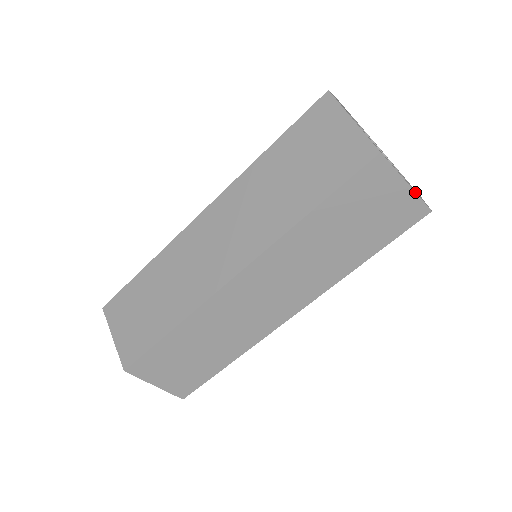
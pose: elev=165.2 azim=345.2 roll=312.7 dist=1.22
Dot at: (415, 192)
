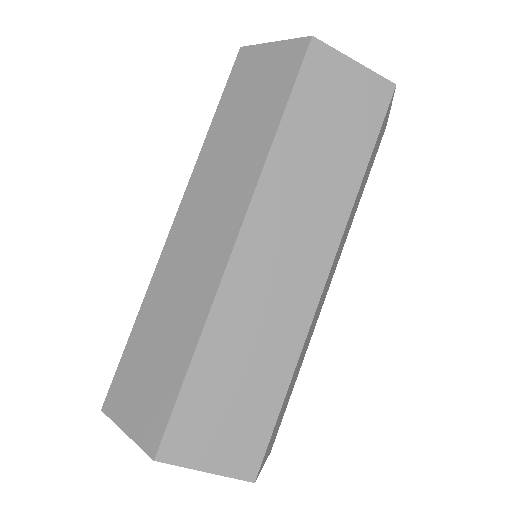
Dot at: occluded
